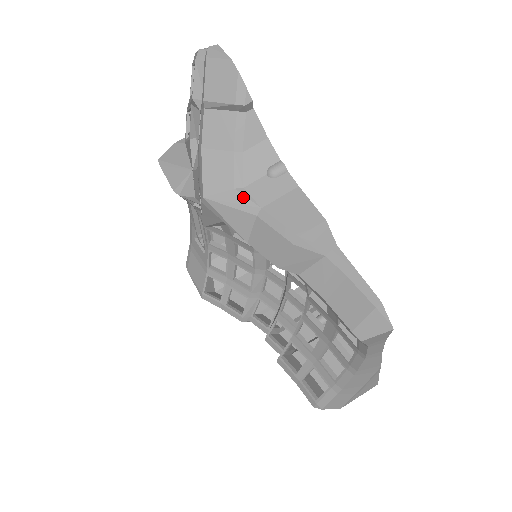
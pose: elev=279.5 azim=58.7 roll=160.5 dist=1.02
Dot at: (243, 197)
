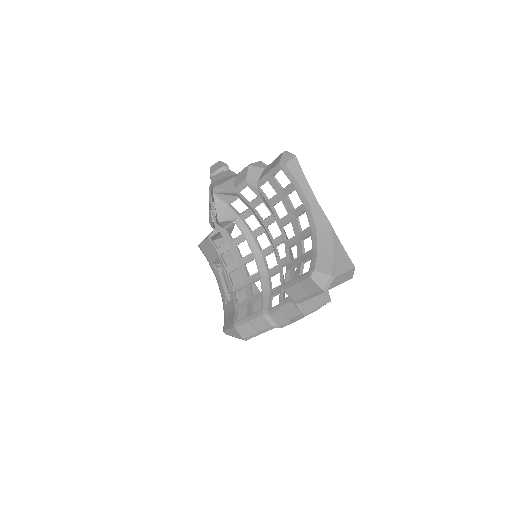
Dot at: (229, 179)
